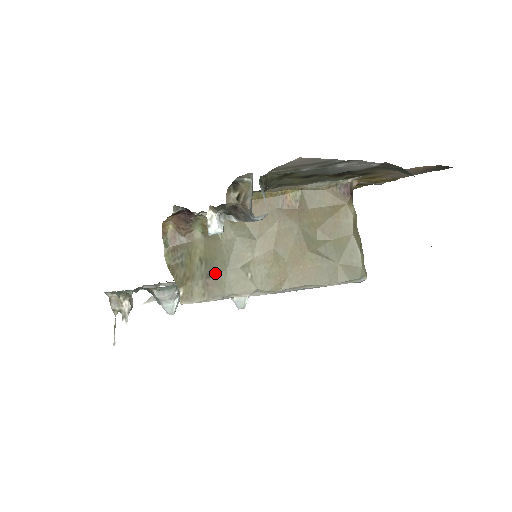
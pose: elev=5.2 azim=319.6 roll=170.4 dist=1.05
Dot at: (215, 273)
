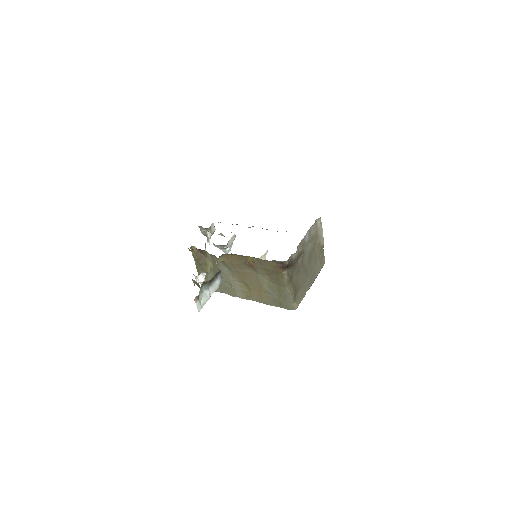
Dot at: occluded
